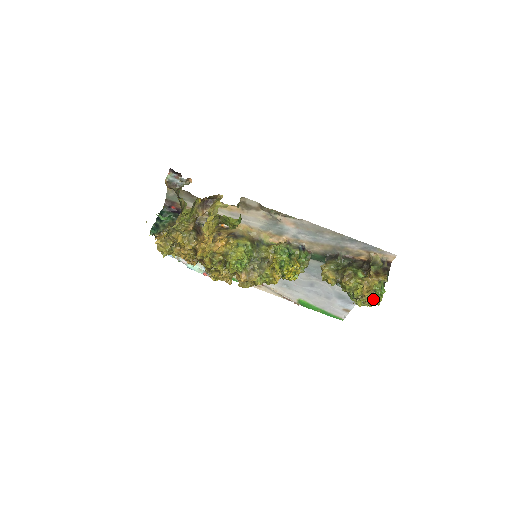
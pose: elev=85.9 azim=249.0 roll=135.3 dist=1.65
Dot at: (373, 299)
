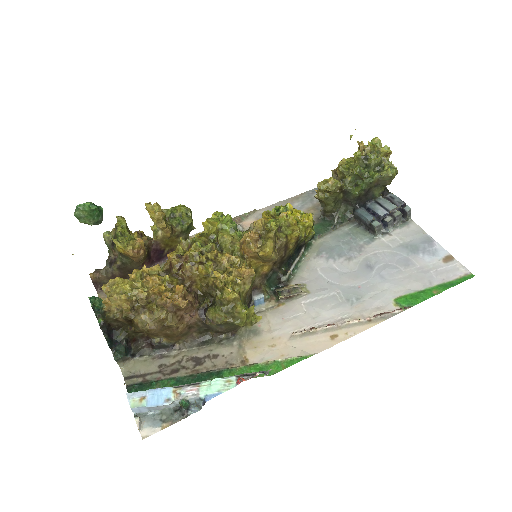
Dot at: (371, 142)
